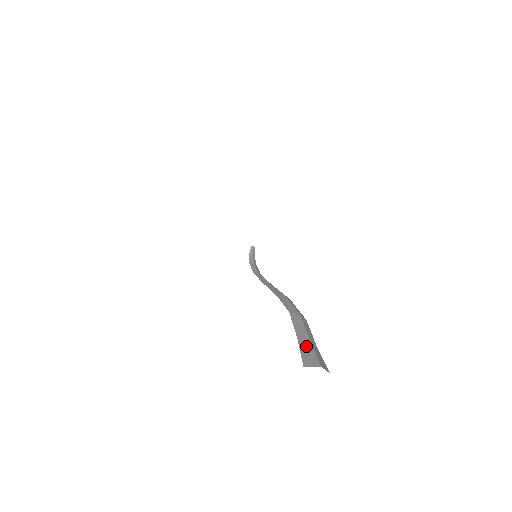
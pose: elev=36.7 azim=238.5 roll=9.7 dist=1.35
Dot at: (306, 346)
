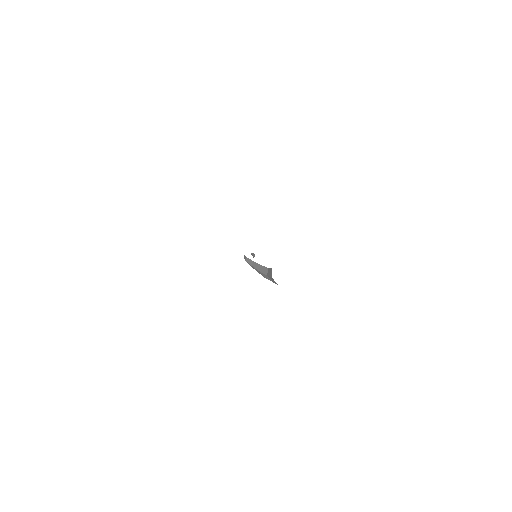
Dot at: occluded
